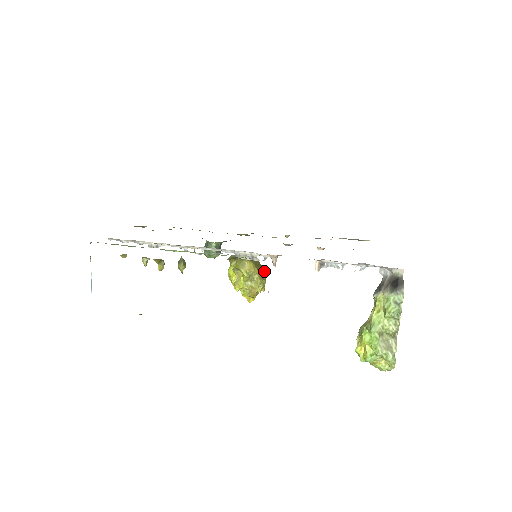
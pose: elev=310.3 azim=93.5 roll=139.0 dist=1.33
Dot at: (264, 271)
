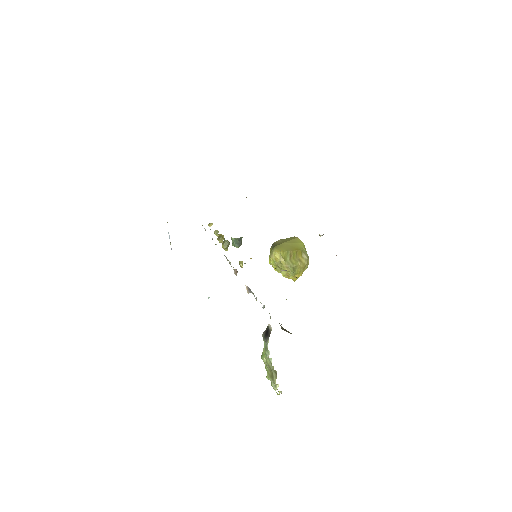
Dot at: (302, 260)
